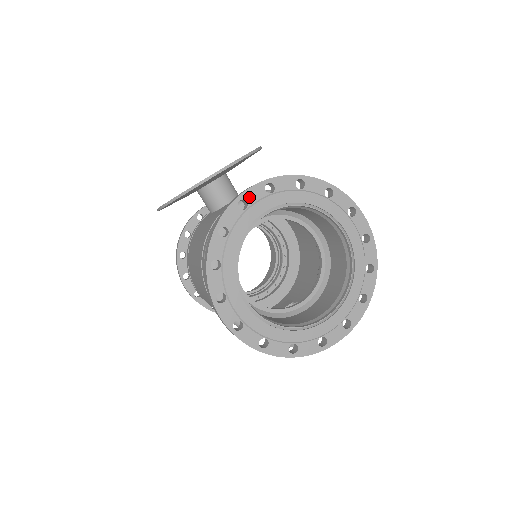
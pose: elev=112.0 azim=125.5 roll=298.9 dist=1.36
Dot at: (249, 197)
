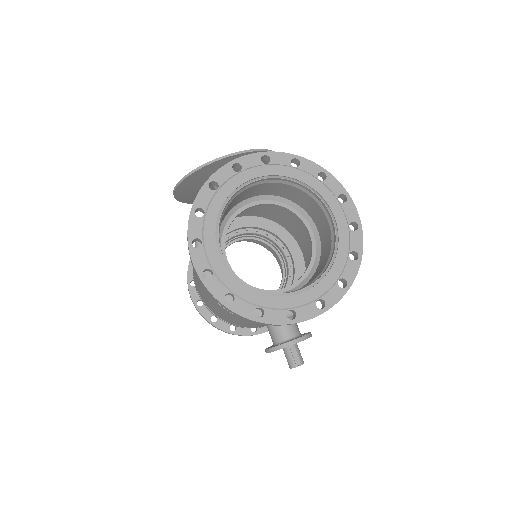
Dot at: (244, 162)
